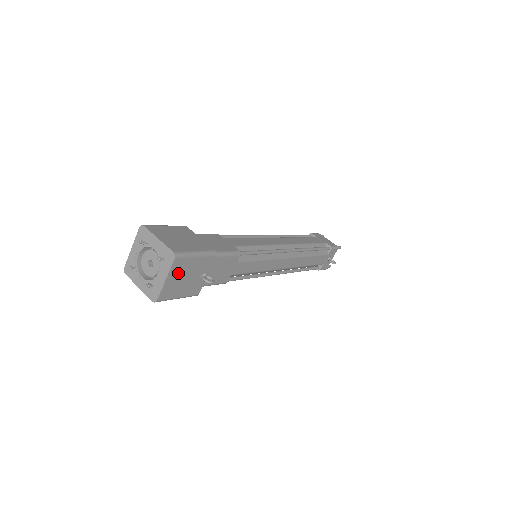
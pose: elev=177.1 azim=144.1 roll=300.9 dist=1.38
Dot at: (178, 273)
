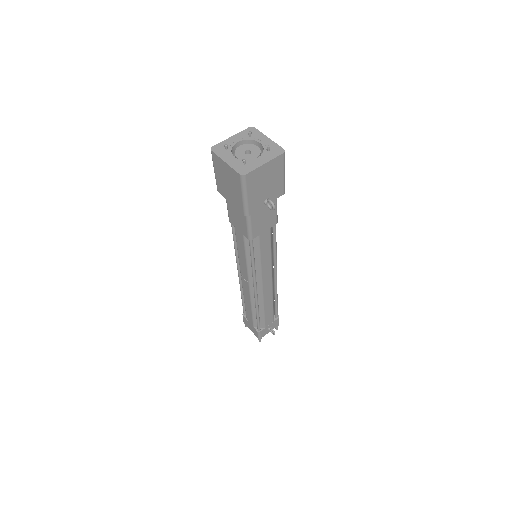
Dot at: (270, 171)
